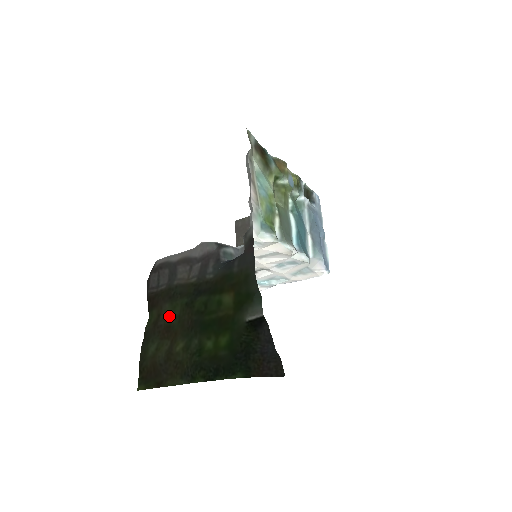
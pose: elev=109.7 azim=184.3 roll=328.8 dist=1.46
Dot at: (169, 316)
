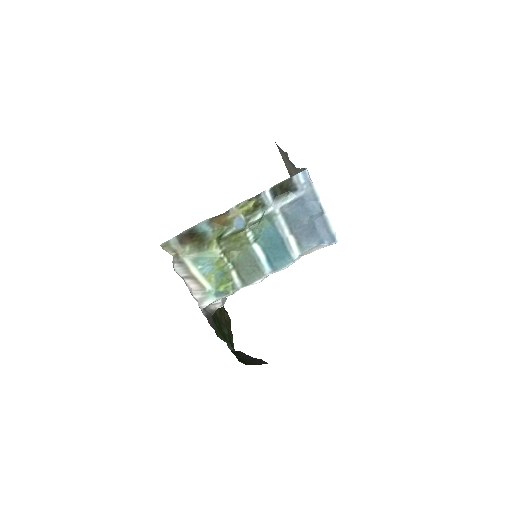
Dot at: occluded
